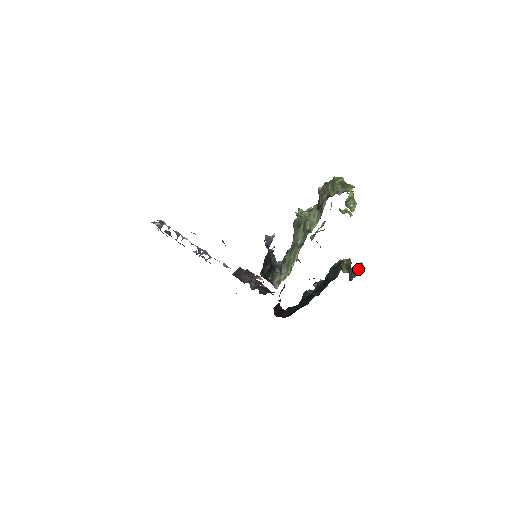
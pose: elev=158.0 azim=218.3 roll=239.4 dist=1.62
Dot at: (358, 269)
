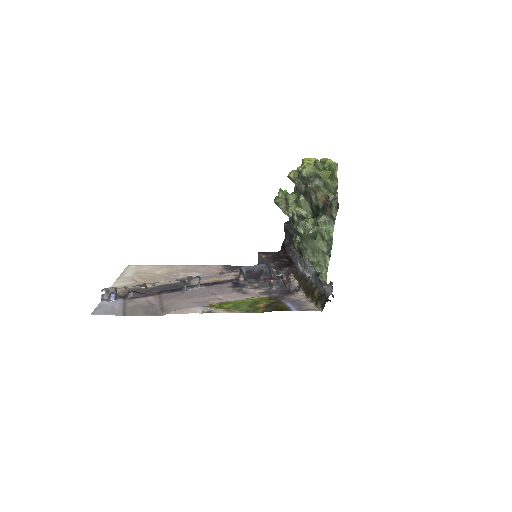
Dot at: occluded
